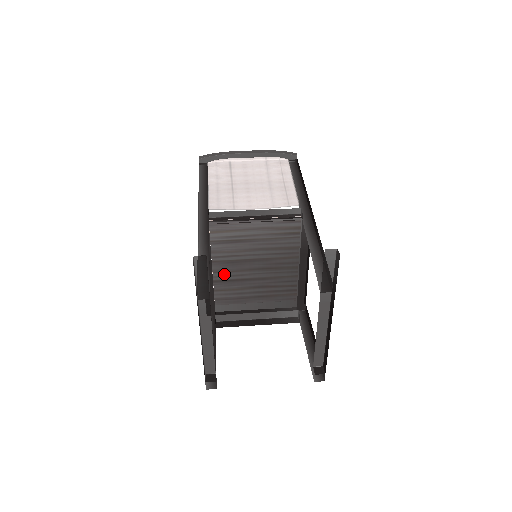
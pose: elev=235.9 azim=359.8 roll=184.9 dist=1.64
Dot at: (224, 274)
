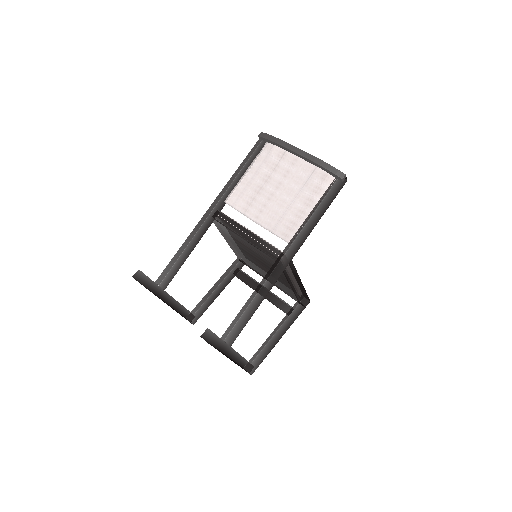
Dot at: (240, 249)
